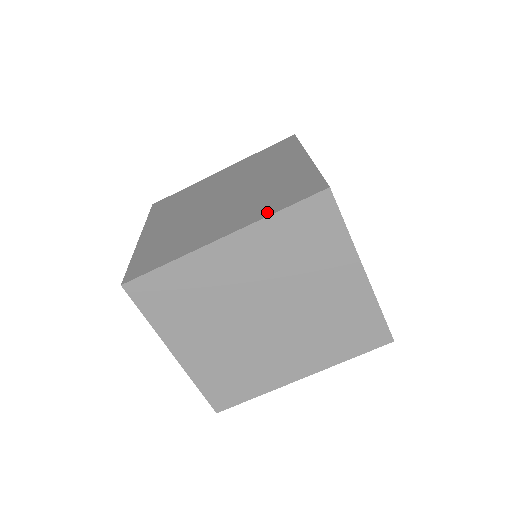
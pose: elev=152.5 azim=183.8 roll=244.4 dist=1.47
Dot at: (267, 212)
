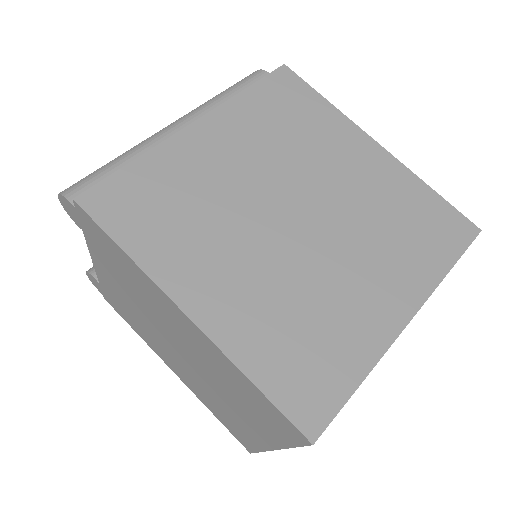
Dot at: (436, 270)
